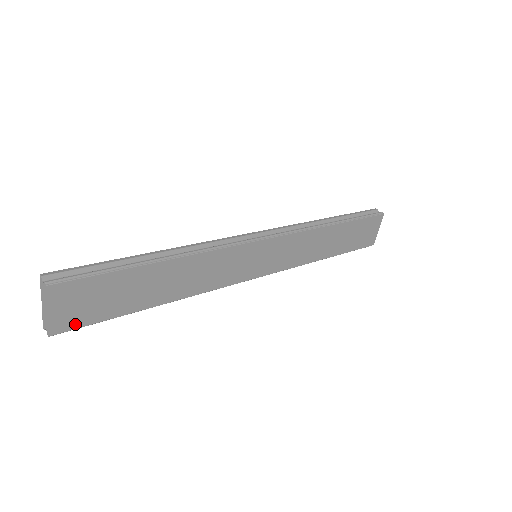
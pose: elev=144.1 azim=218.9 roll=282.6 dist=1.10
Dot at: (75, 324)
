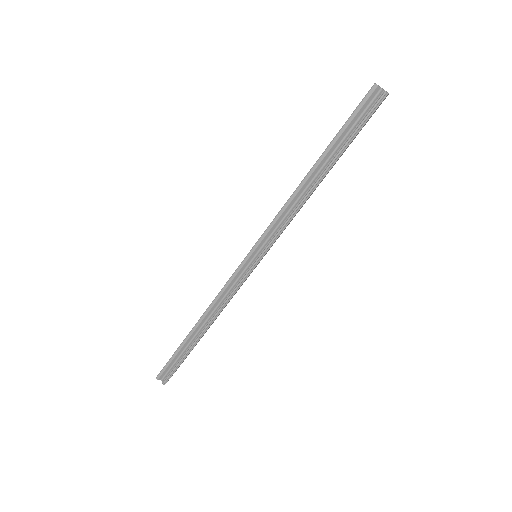
Dot at: occluded
